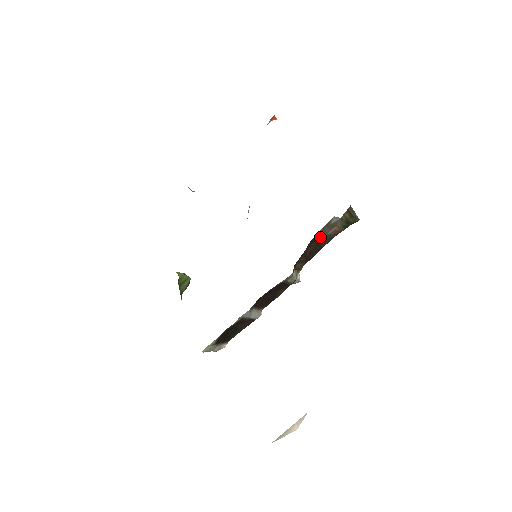
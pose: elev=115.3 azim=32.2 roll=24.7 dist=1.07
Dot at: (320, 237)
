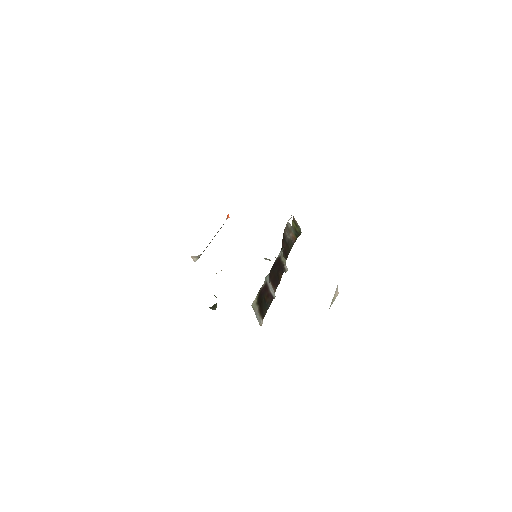
Dot at: (286, 238)
